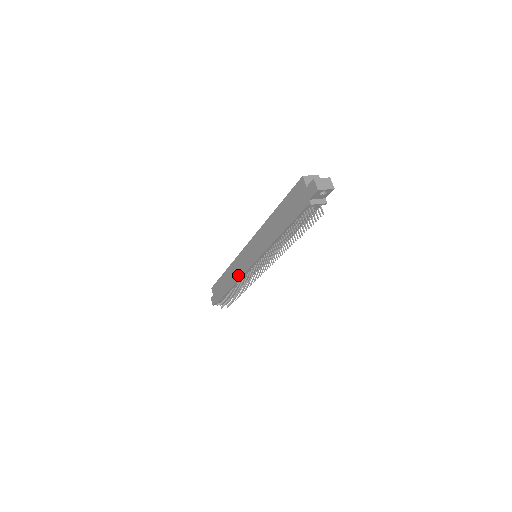
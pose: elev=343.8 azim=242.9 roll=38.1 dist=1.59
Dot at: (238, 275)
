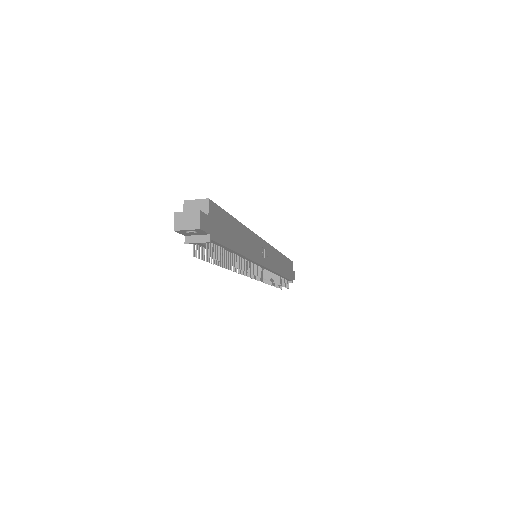
Dot at: occluded
